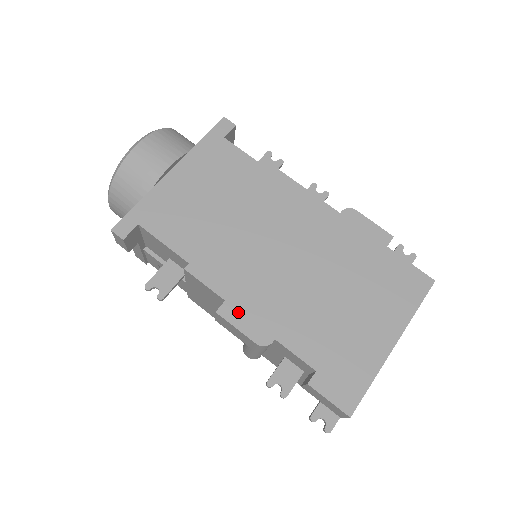
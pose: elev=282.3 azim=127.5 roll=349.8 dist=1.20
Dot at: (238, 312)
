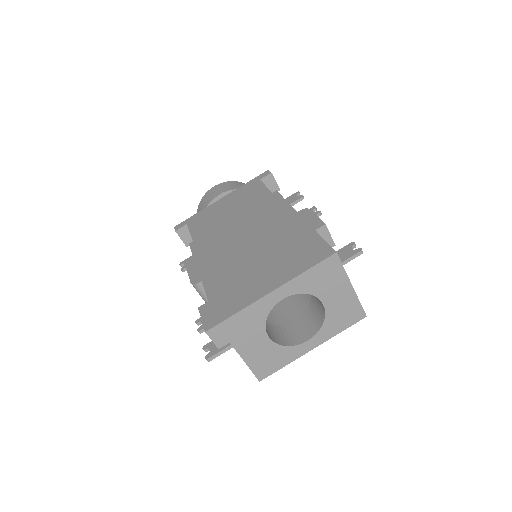
Dot at: (195, 265)
